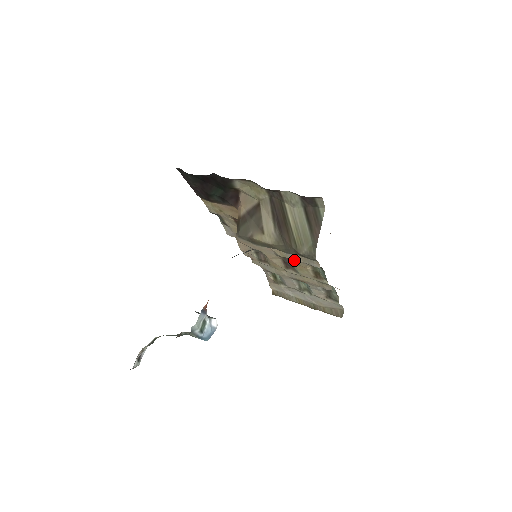
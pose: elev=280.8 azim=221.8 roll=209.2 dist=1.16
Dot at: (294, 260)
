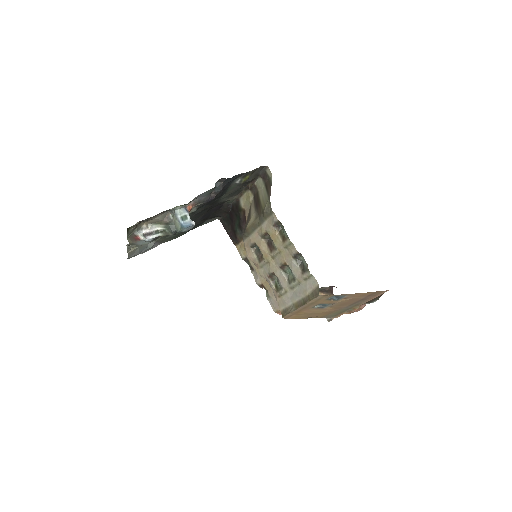
Dot at: (267, 229)
